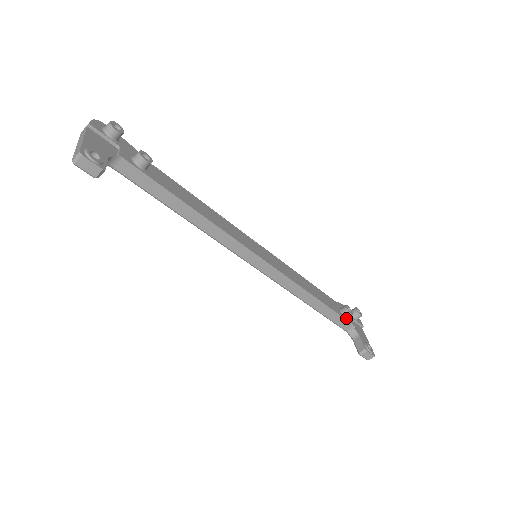
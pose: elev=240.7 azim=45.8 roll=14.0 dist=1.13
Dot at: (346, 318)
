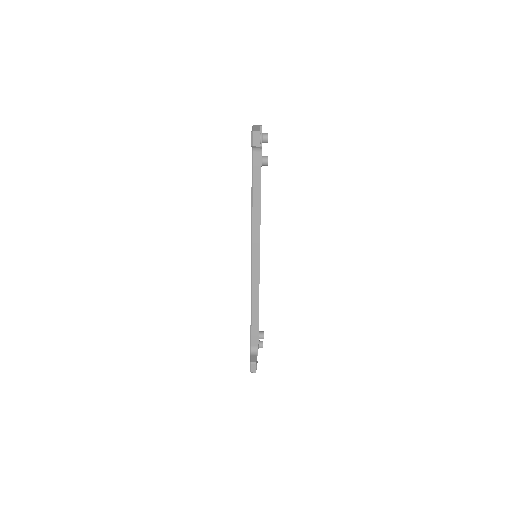
Dot at: (259, 338)
